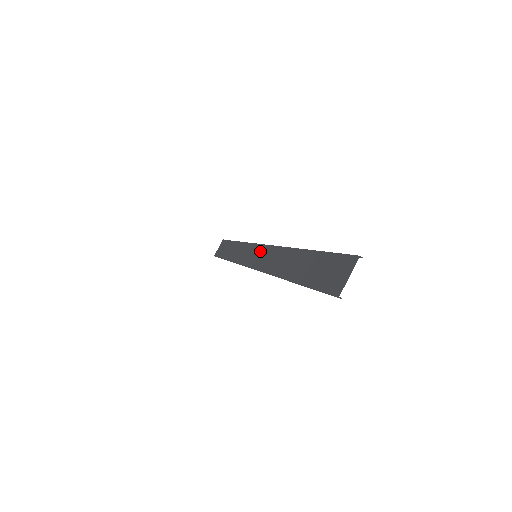
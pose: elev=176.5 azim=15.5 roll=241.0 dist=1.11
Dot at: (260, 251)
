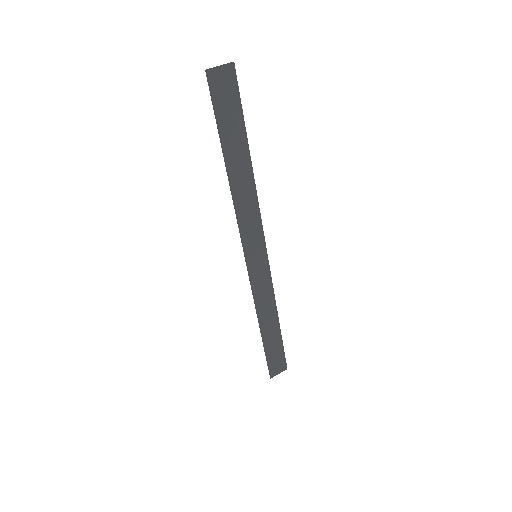
Dot at: (259, 248)
